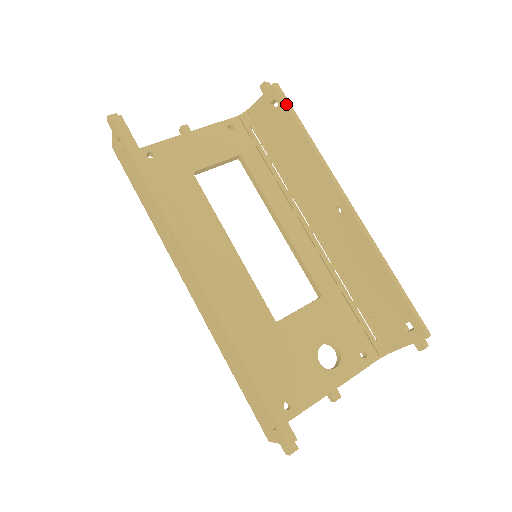
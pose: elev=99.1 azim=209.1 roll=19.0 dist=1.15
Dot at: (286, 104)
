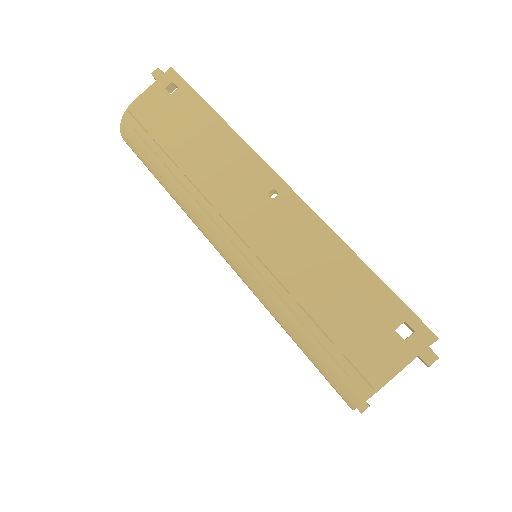
Dot at: occluded
